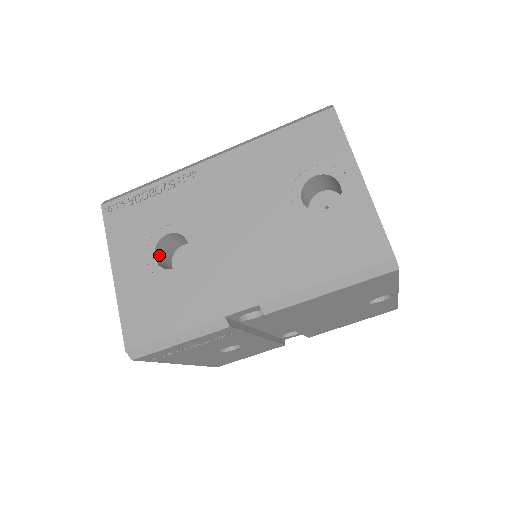
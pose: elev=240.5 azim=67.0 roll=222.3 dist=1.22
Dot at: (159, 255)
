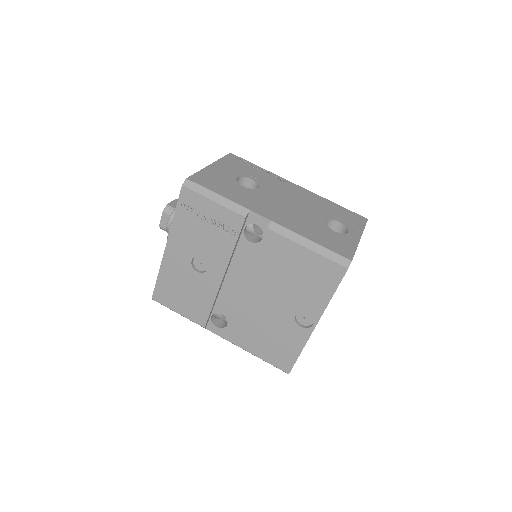
Dot at: occluded
